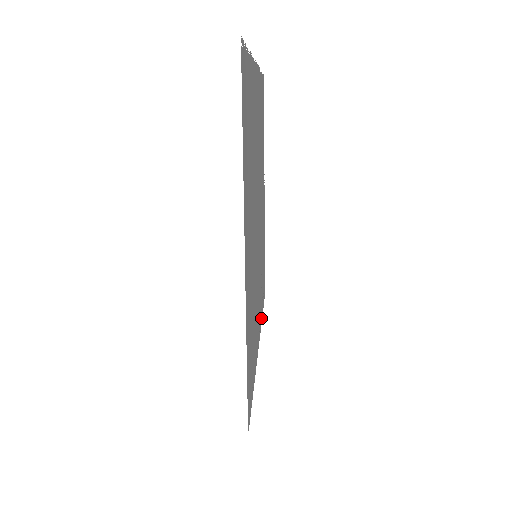
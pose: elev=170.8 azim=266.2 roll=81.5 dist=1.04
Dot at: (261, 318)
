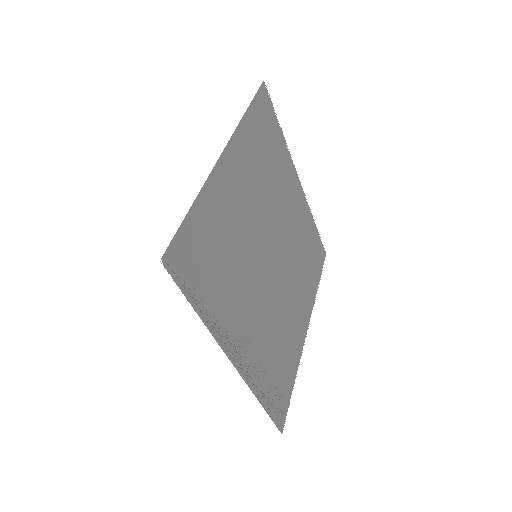
Dot at: (255, 386)
